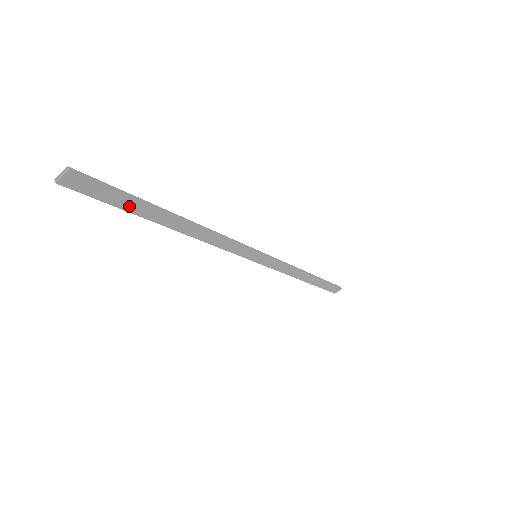
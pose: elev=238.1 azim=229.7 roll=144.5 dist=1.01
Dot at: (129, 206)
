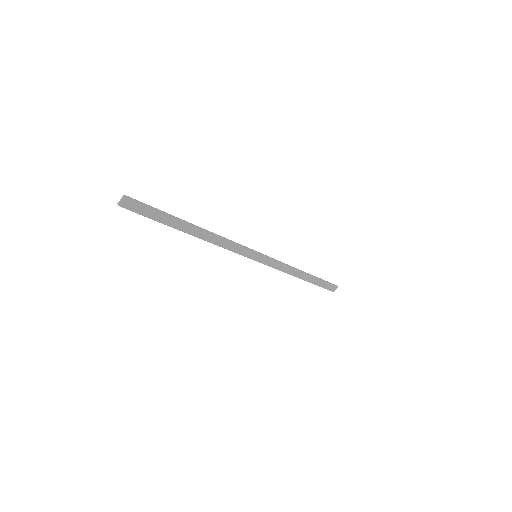
Dot at: (162, 219)
